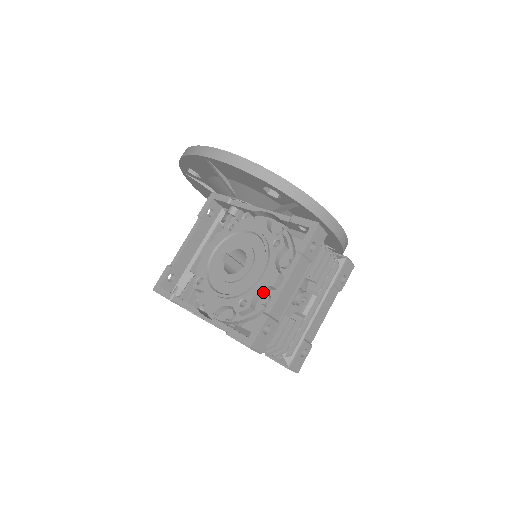
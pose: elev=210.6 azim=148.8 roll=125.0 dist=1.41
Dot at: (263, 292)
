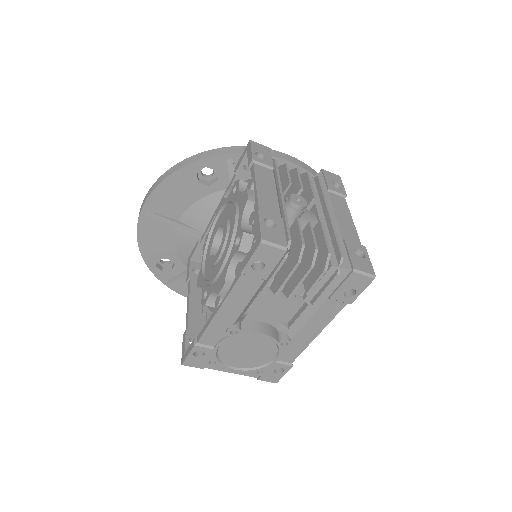
Dot at: (249, 219)
